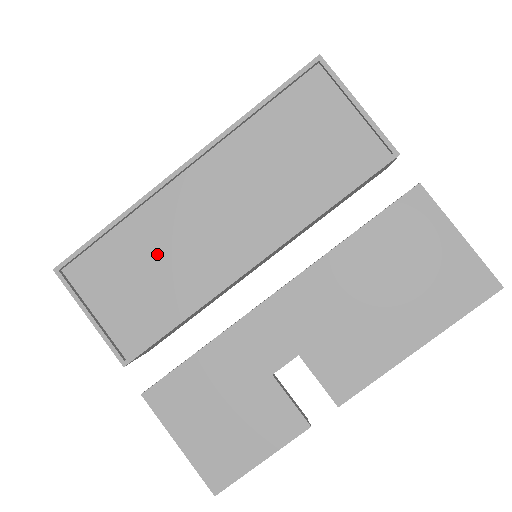
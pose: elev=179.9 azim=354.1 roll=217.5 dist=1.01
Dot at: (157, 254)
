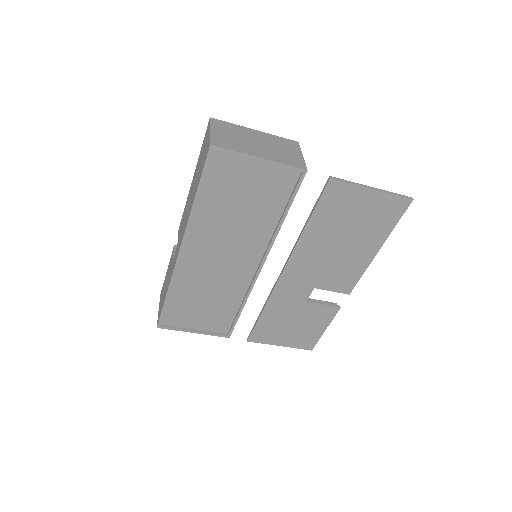
Dot at: (203, 292)
